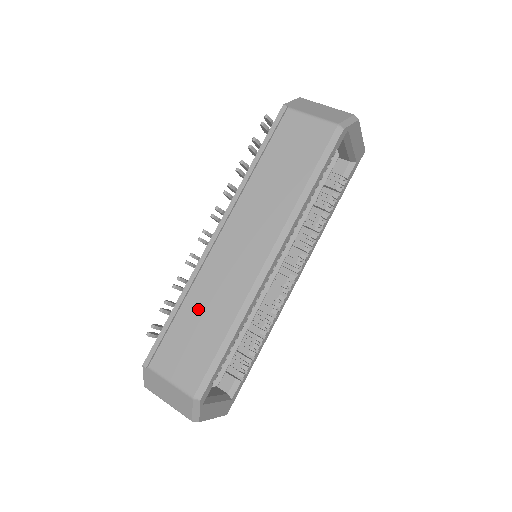
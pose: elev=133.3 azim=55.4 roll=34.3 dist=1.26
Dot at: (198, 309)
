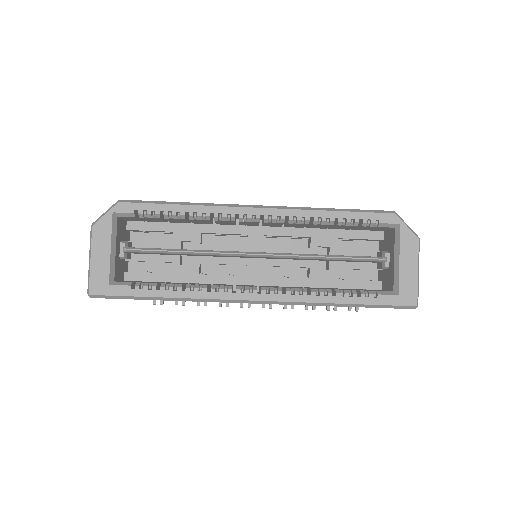
Dot at: occluded
